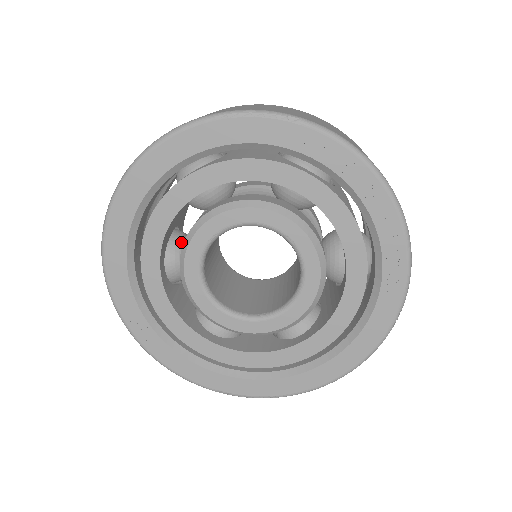
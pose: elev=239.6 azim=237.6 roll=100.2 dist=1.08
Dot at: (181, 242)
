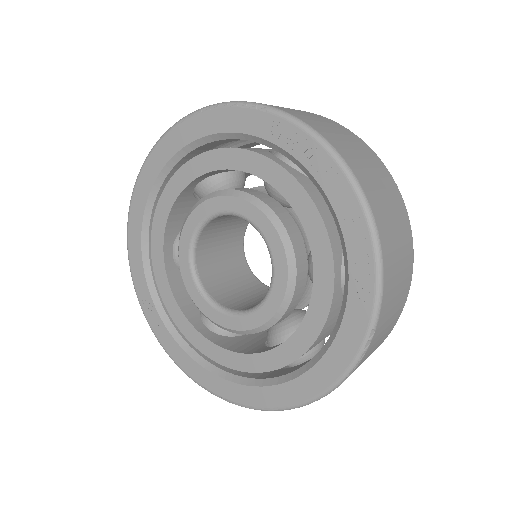
Dot at: occluded
